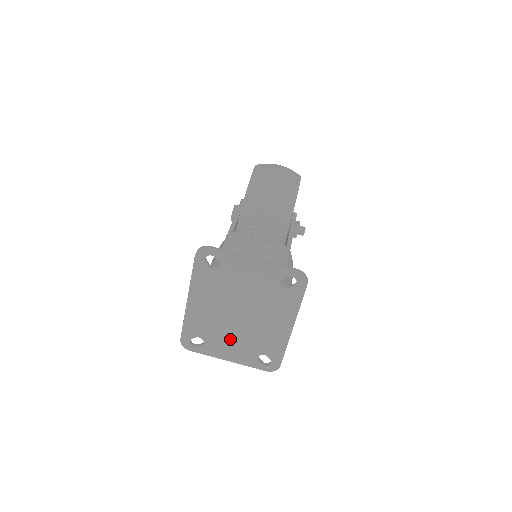
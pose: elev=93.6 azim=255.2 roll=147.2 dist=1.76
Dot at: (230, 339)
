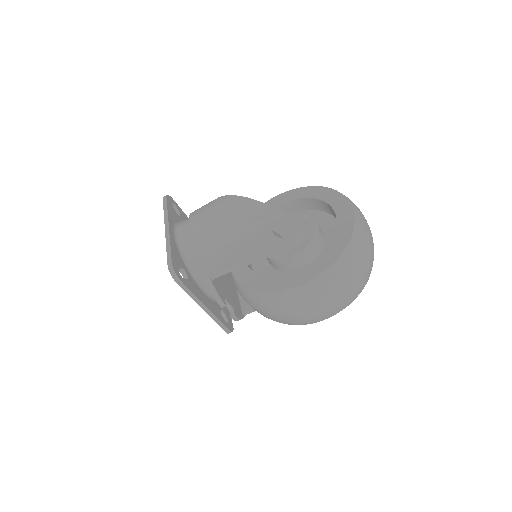
Dot at: occluded
